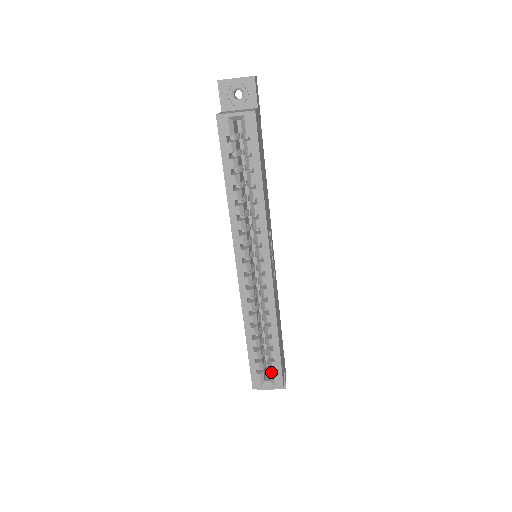
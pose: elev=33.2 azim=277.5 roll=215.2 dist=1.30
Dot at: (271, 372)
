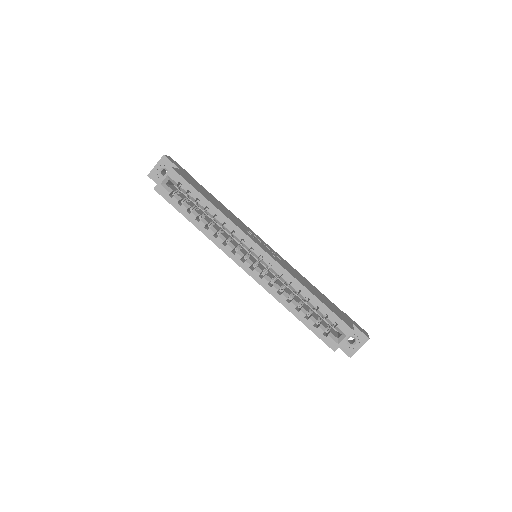
Dot at: (335, 327)
